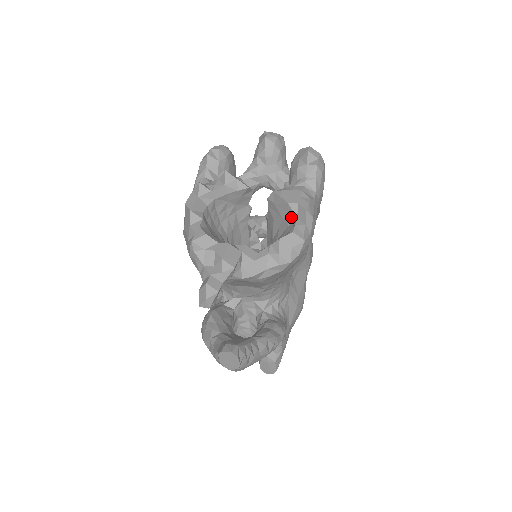
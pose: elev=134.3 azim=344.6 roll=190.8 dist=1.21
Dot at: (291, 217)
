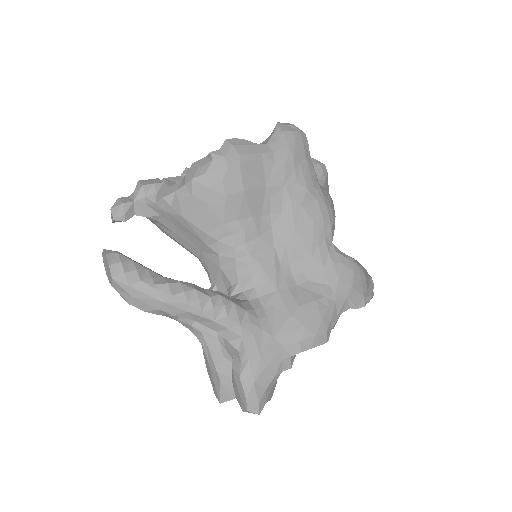
Dot at: occluded
